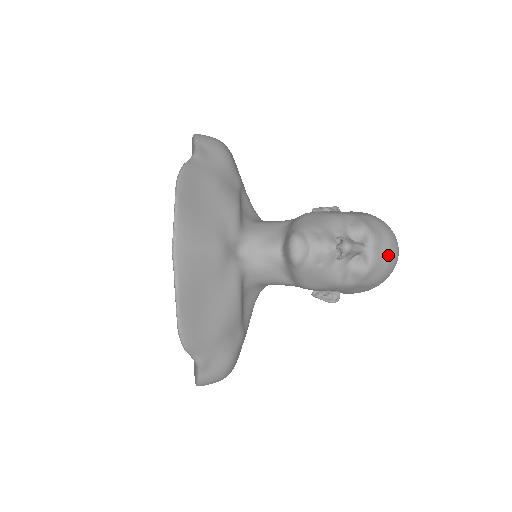
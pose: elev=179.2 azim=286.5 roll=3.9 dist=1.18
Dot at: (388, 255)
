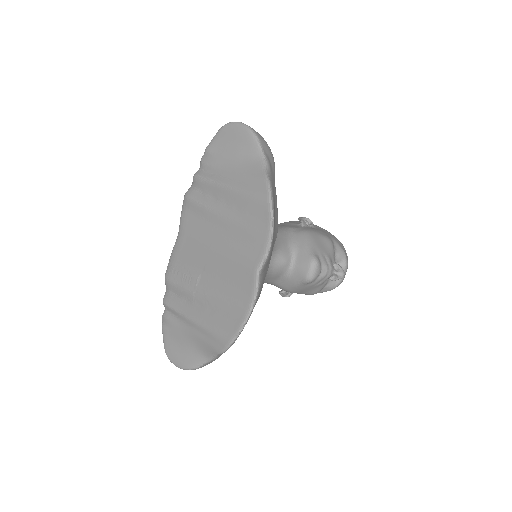
Dot at: occluded
